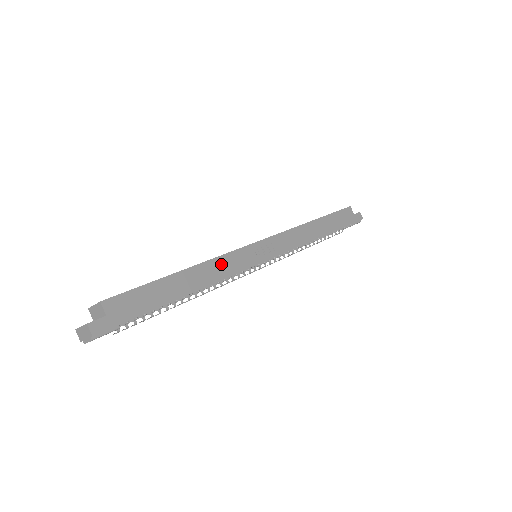
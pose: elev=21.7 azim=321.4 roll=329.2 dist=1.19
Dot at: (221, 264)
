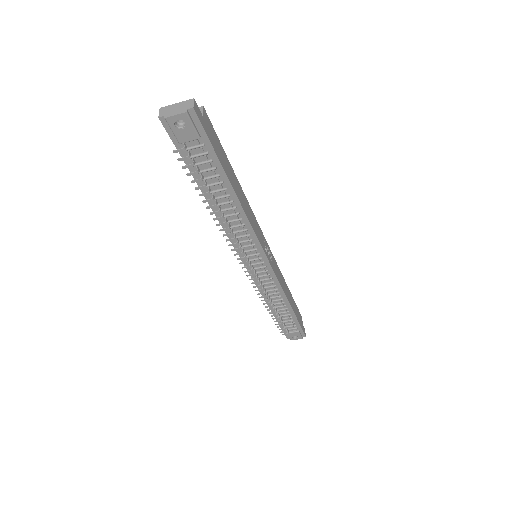
Dot at: (252, 215)
